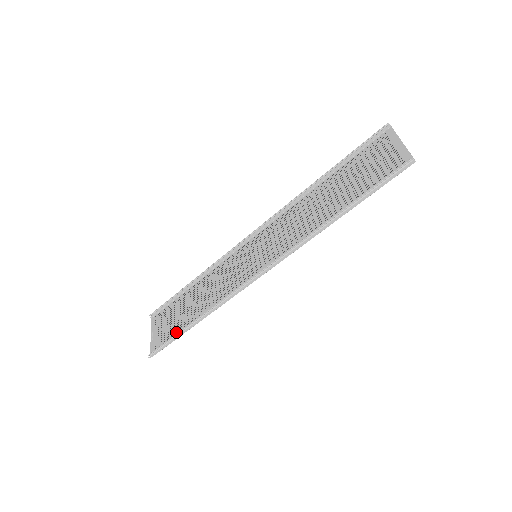
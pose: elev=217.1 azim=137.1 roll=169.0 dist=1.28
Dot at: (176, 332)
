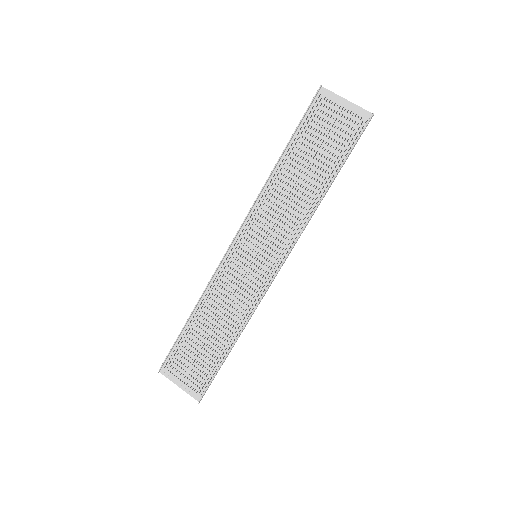
Dot at: (213, 365)
